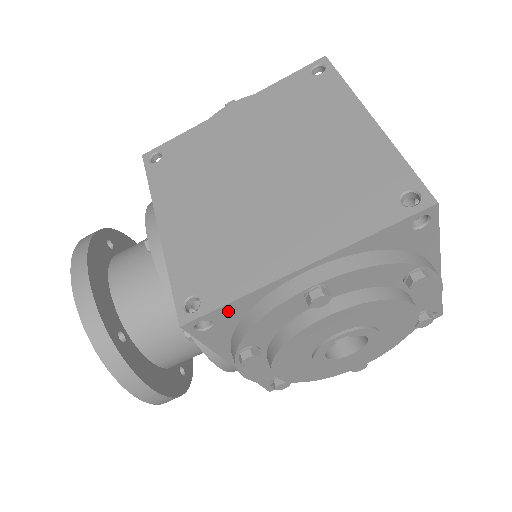
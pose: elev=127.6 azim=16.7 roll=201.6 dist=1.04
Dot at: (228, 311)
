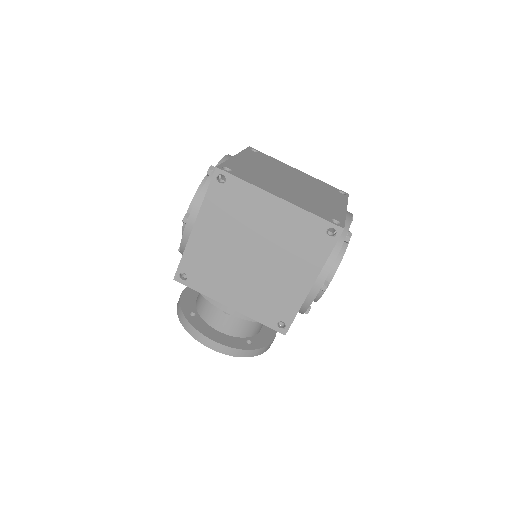
Dot at: occluded
